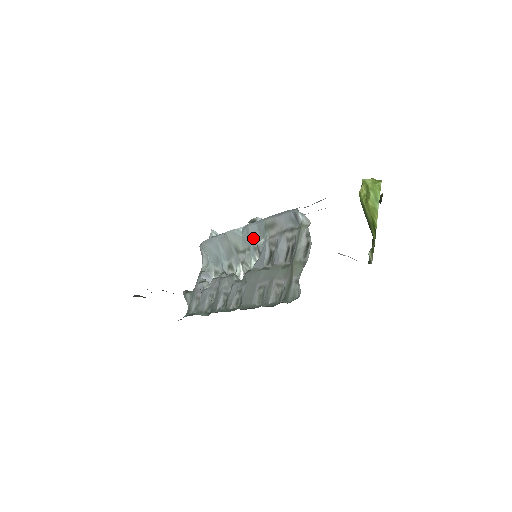
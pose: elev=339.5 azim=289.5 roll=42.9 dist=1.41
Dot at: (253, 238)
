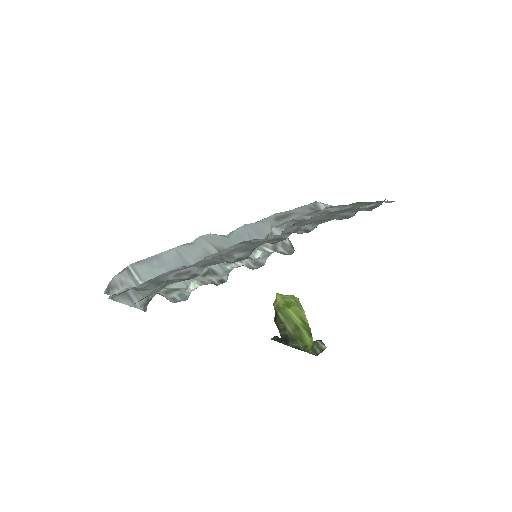
Dot at: (253, 235)
